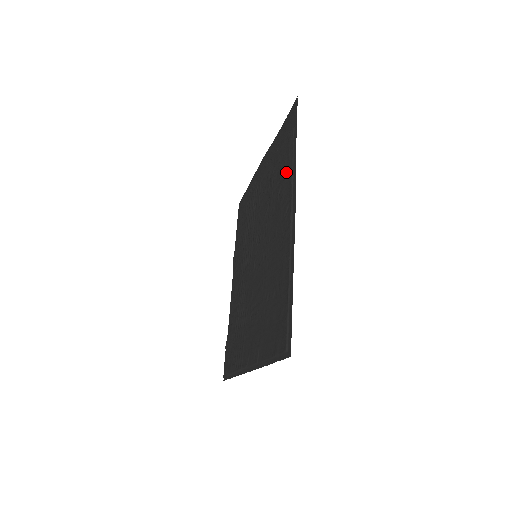
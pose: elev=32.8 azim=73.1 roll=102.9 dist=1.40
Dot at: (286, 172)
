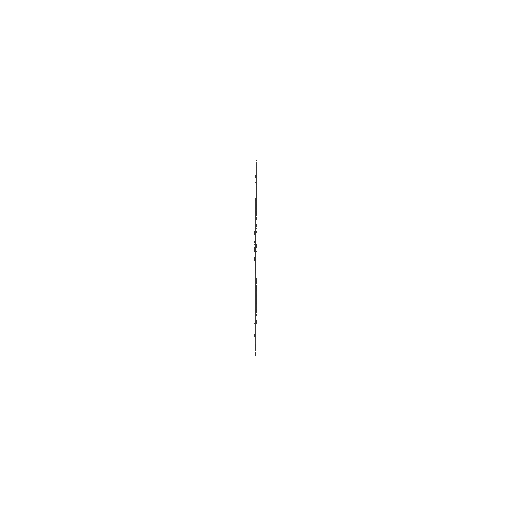
Dot at: occluded
